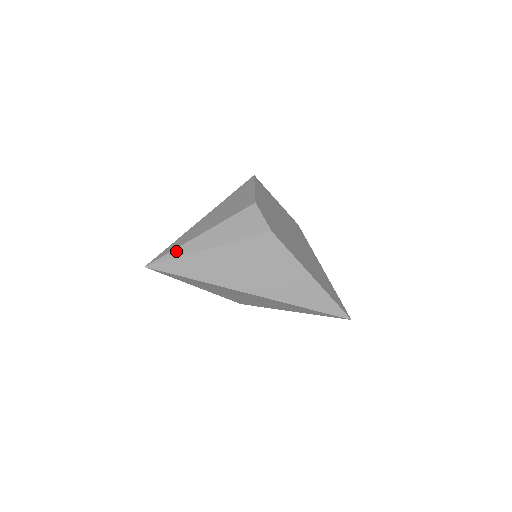
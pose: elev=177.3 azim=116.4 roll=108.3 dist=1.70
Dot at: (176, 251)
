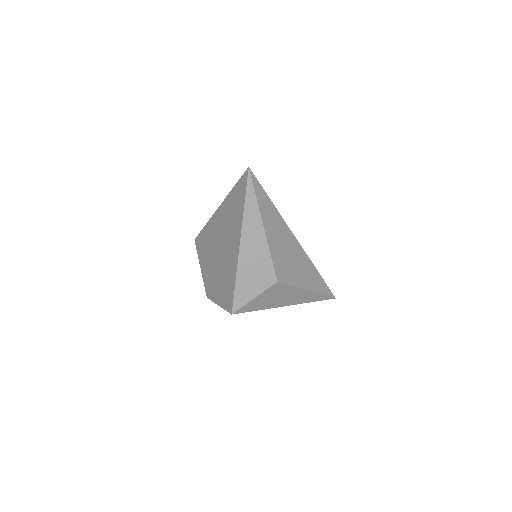
Dot at: occluded
